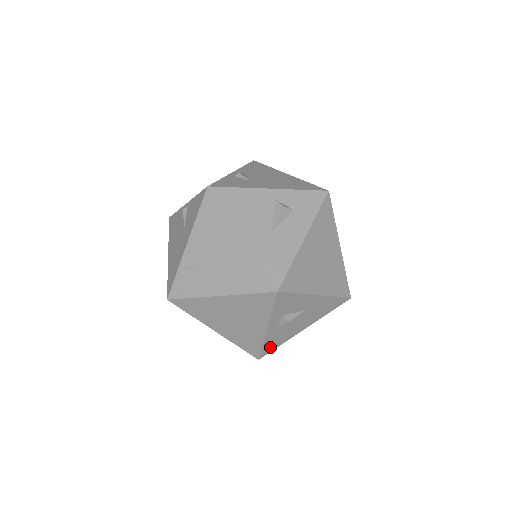
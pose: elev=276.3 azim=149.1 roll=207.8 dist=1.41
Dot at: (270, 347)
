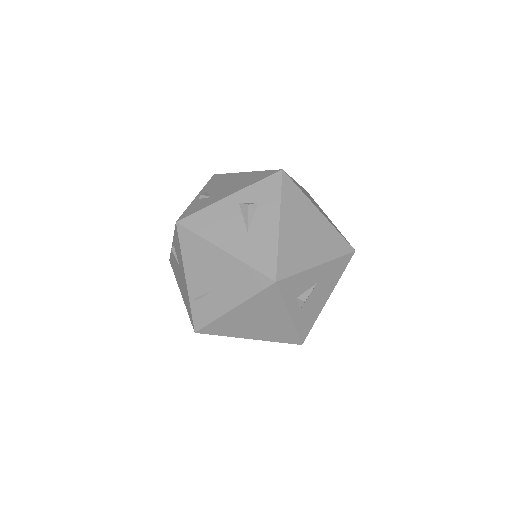
Dot at: (305, 329)
